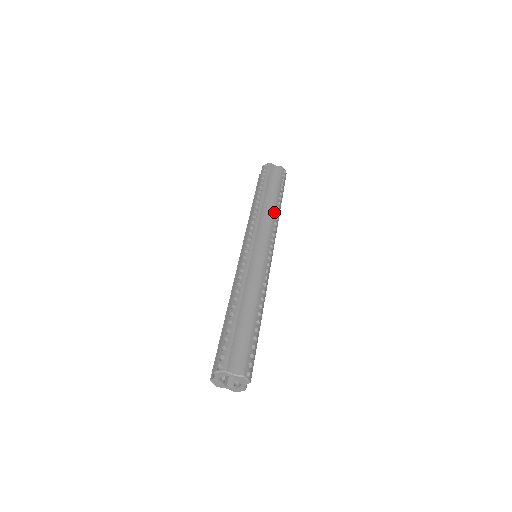
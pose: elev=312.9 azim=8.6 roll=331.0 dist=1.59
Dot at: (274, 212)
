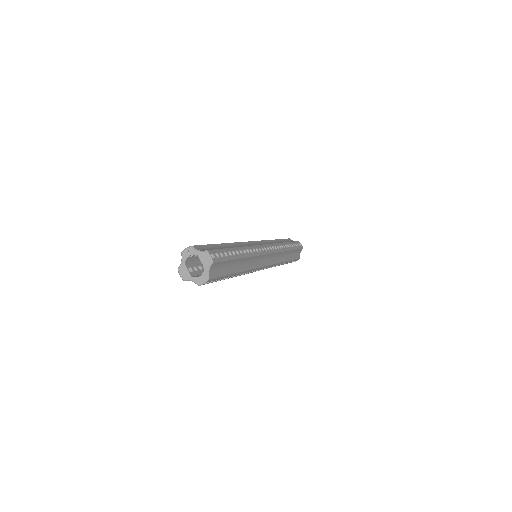
Dot at: (281, 243)
